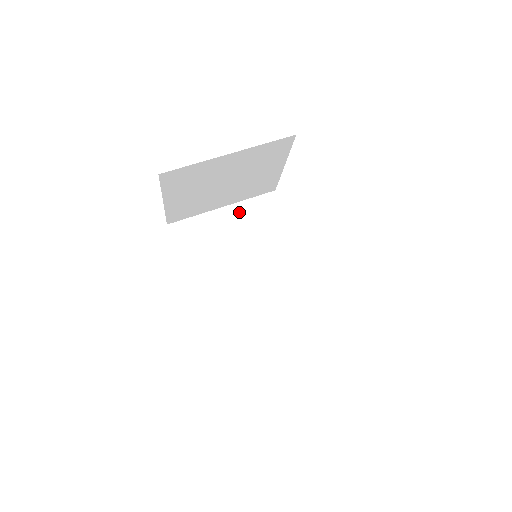
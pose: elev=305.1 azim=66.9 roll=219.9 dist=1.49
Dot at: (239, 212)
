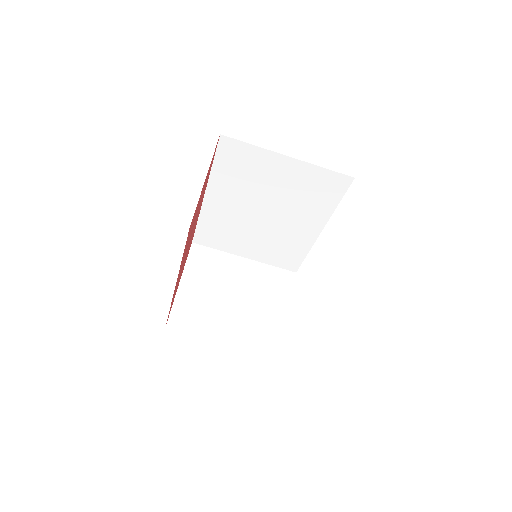
Dot at: (300, 171)
